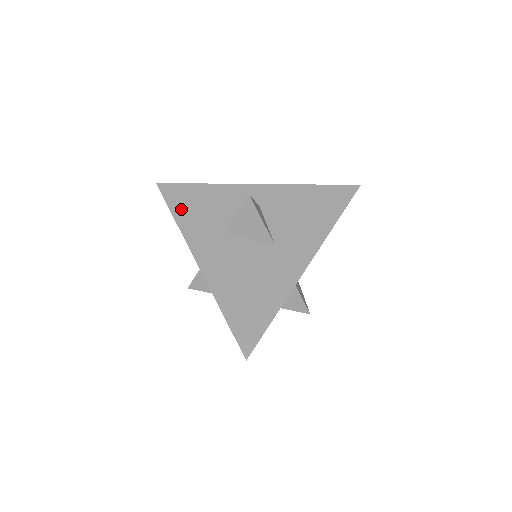
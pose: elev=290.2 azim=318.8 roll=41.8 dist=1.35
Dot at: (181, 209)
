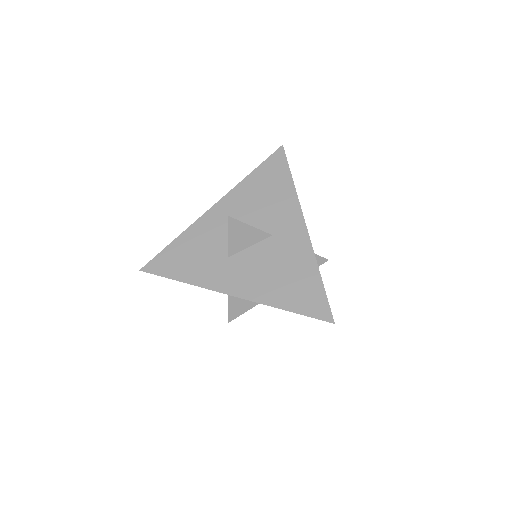
Dot at: (179, 271)
